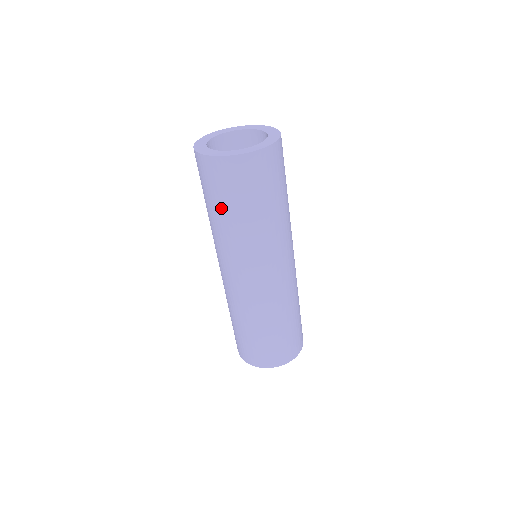
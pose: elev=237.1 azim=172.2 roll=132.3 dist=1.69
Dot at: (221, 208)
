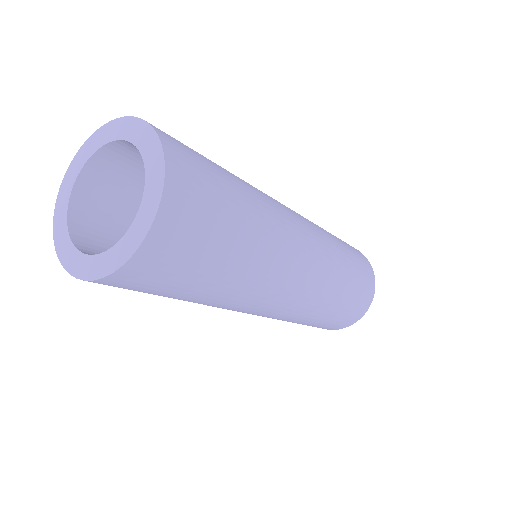
Dot at: occluded
